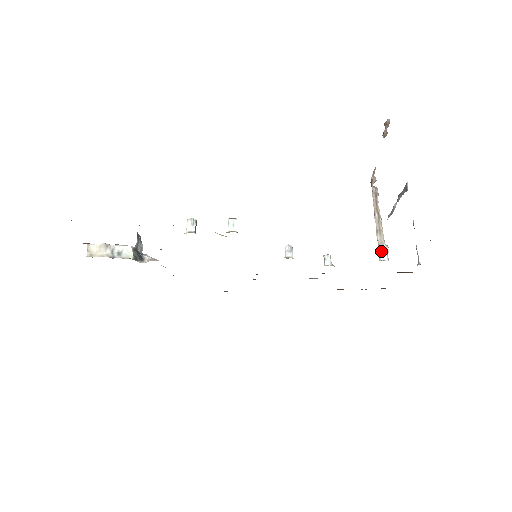
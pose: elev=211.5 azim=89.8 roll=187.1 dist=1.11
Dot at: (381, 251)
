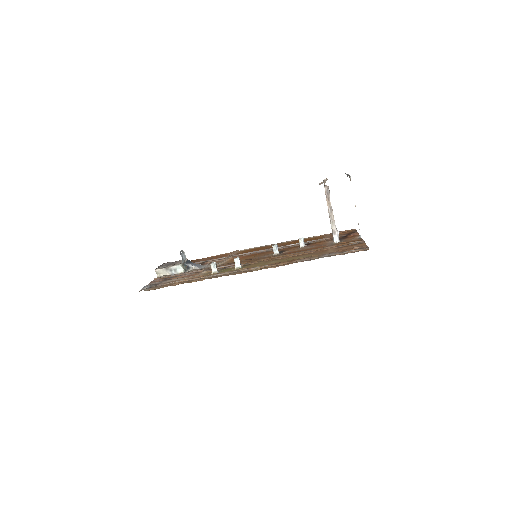
Dot at: (334, 236)
